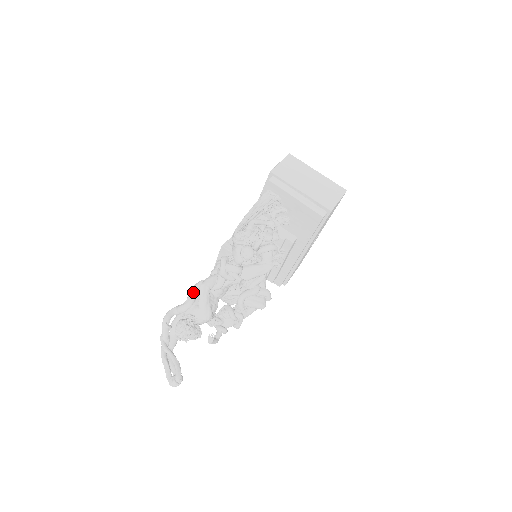
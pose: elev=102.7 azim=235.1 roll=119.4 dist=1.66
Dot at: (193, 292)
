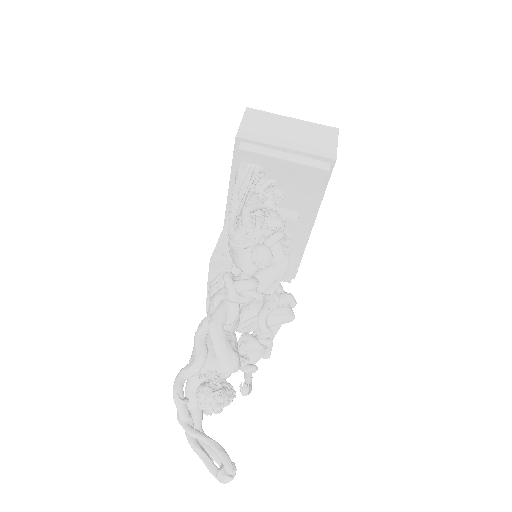
Dot at: (200, 339)
